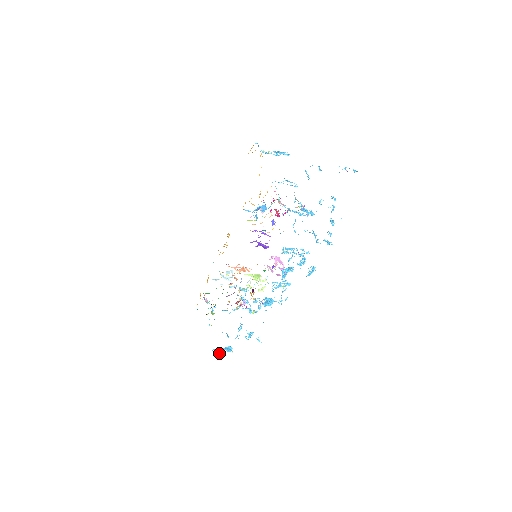
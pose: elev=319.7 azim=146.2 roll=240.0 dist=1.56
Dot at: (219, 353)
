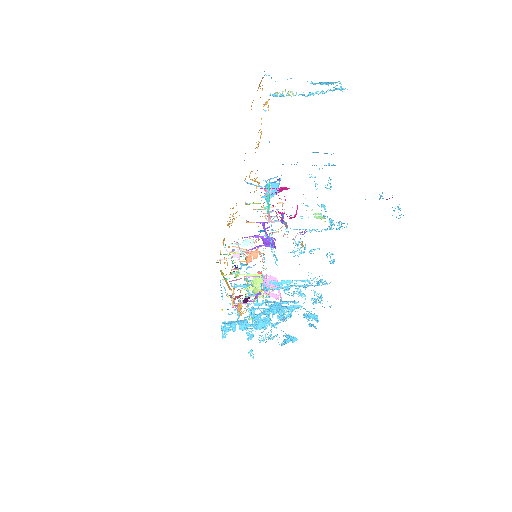
Dot at: (222, 334)
